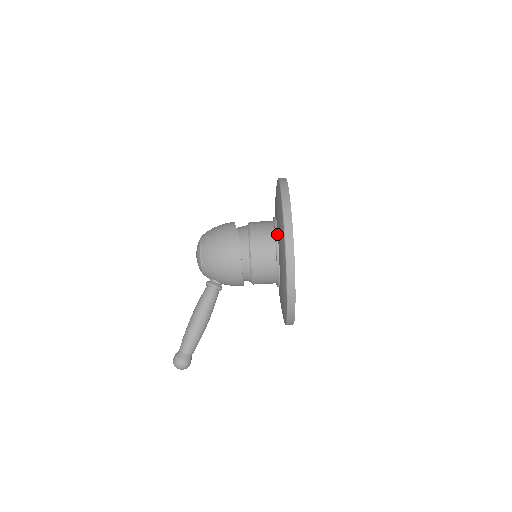
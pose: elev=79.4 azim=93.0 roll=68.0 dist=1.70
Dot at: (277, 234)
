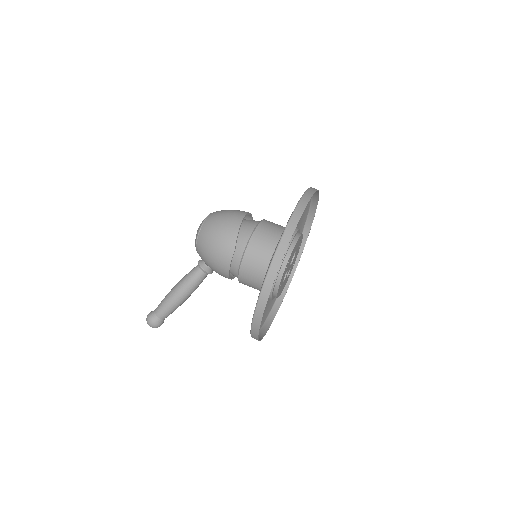
Dot at: occluded
